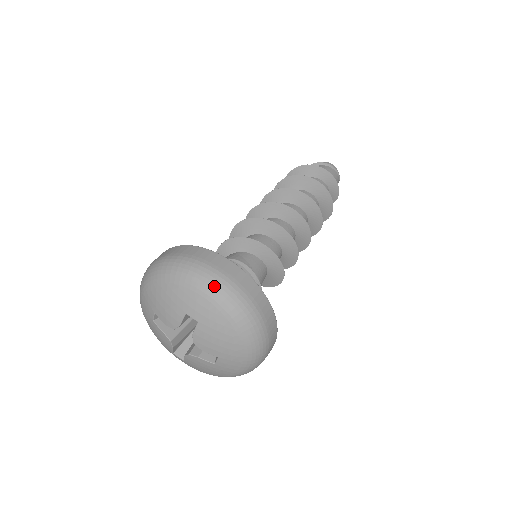
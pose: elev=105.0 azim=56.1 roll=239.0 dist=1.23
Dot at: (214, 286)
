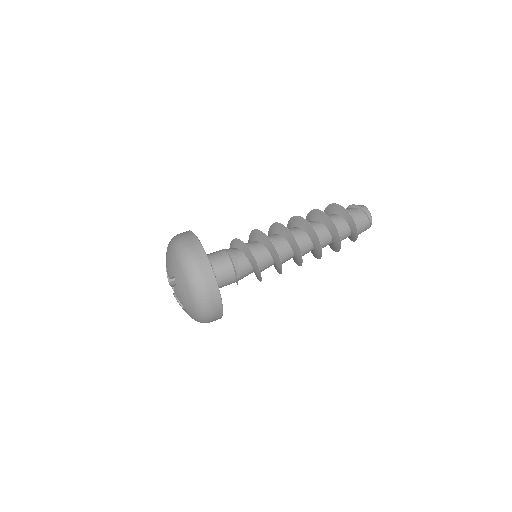
Dot at: (190, 271)
